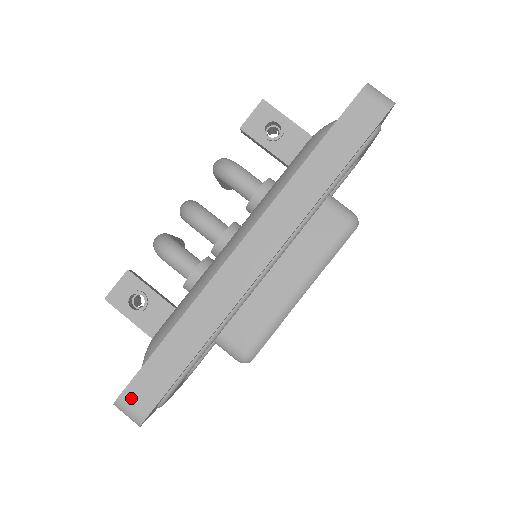
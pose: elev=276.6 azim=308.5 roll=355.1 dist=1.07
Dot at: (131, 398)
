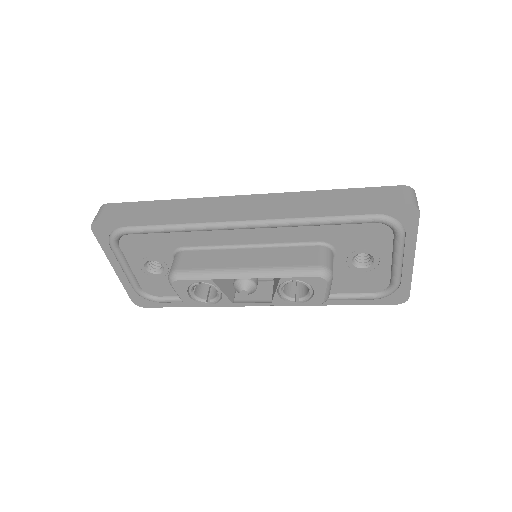
Dot at: (108, 208)
